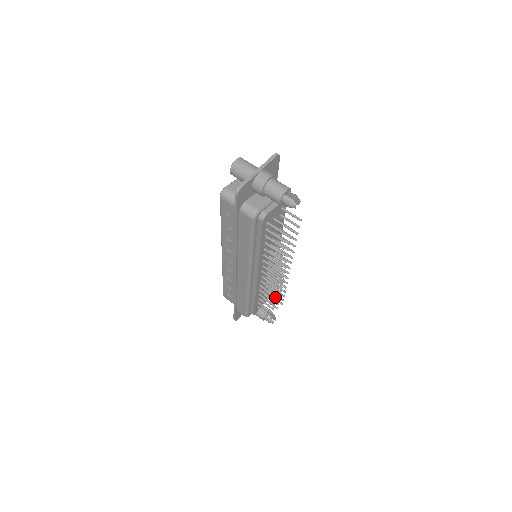
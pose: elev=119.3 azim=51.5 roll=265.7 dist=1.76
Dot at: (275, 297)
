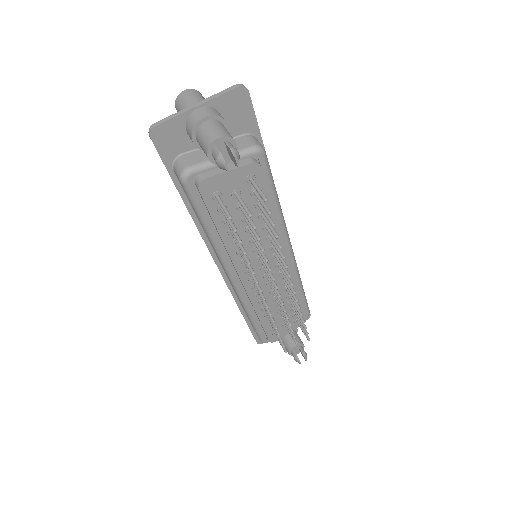
Dot at: occluded
